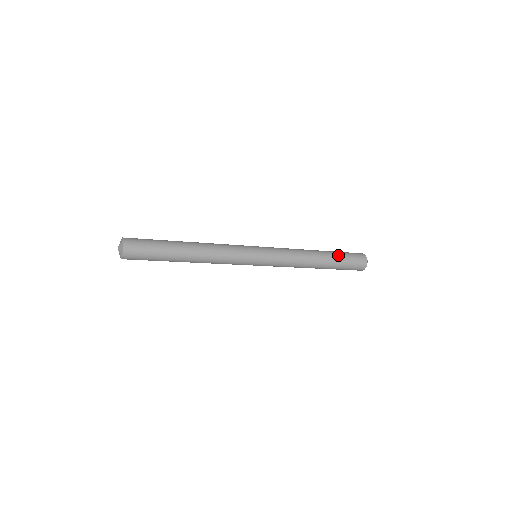
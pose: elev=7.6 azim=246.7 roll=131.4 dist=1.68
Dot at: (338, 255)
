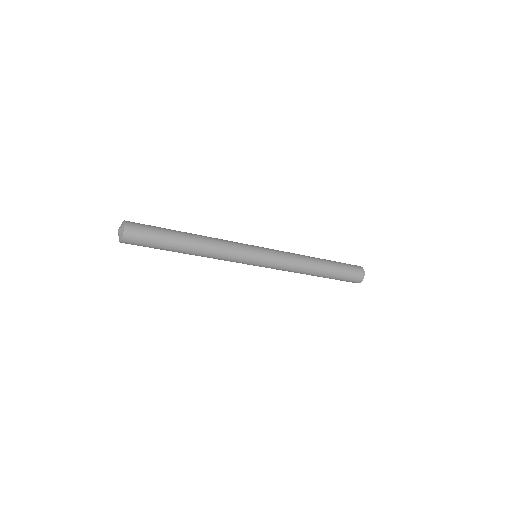
Dot at: (333, 261)
